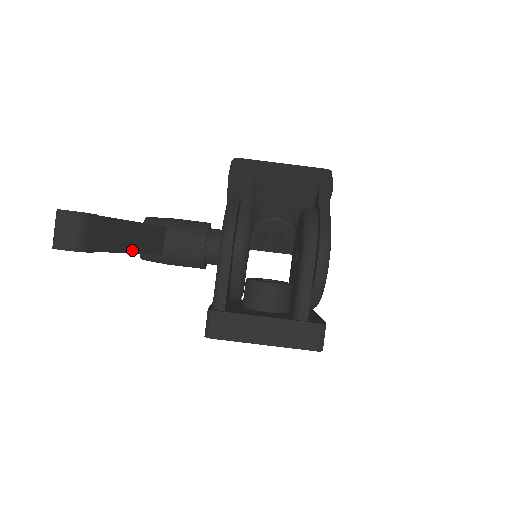
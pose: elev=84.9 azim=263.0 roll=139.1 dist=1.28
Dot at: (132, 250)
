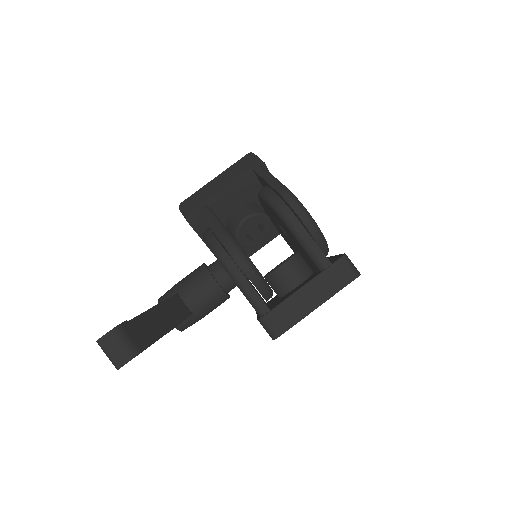
Dot at: (169, 327)
